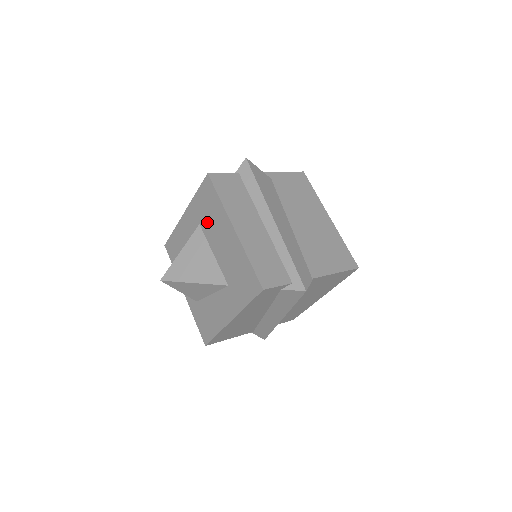
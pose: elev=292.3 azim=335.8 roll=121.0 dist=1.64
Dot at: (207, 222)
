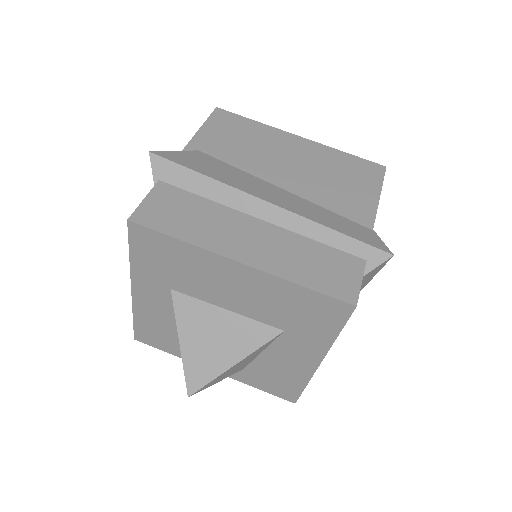
Dot at: (182, 280)
